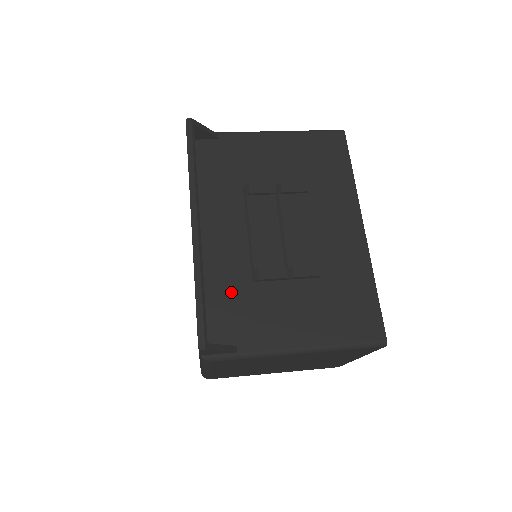
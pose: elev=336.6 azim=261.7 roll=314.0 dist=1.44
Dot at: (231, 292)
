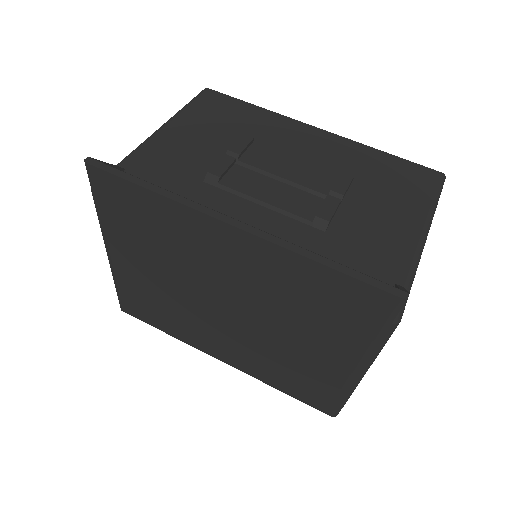
Dot at: (326, 256)
